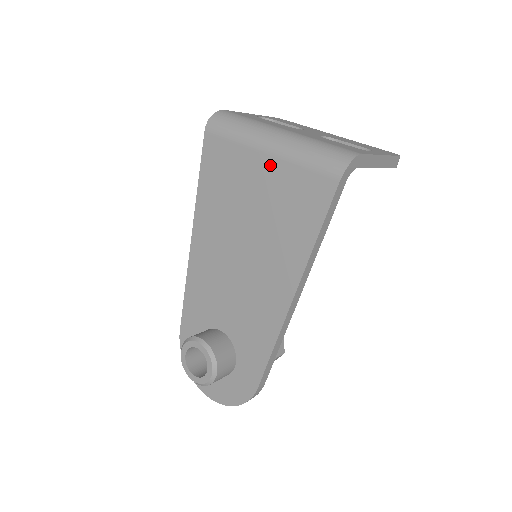
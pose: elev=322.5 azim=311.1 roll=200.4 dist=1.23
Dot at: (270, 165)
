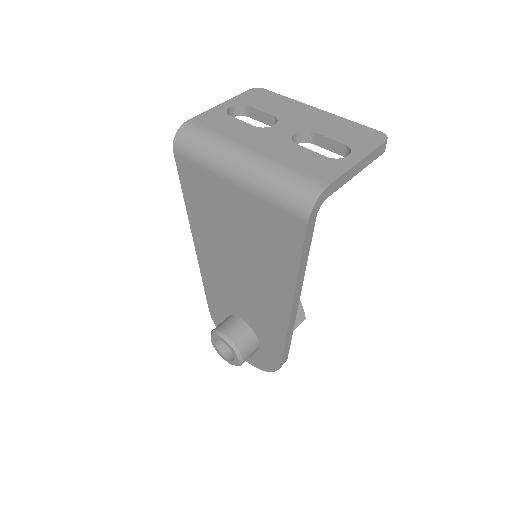
Dot at: (241, 195)
